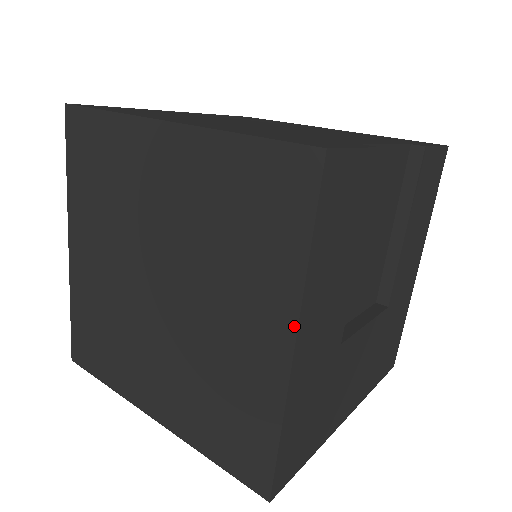
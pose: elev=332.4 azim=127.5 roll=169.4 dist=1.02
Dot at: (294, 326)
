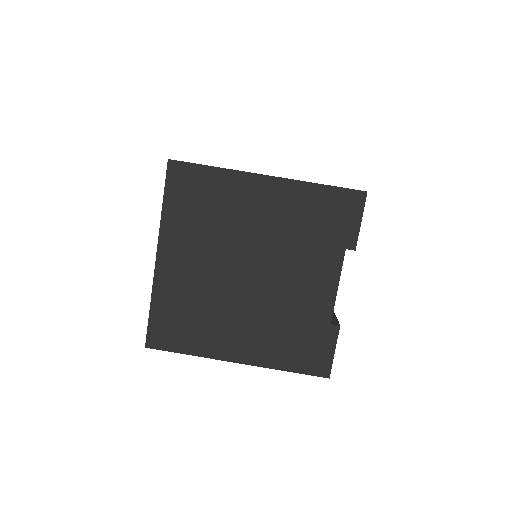
Dot at: occluded
